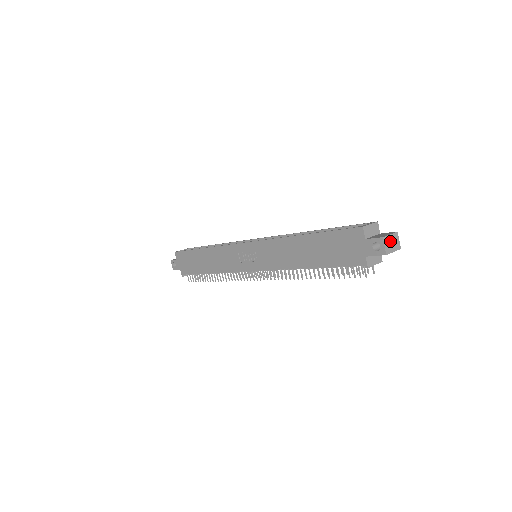
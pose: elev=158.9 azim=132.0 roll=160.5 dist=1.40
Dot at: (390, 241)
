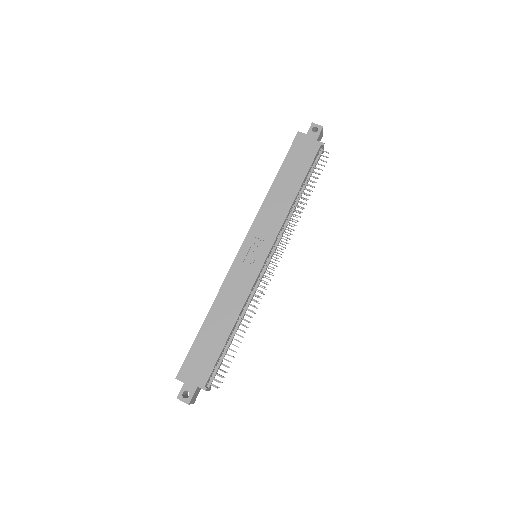
Dot at: (316, 128)
